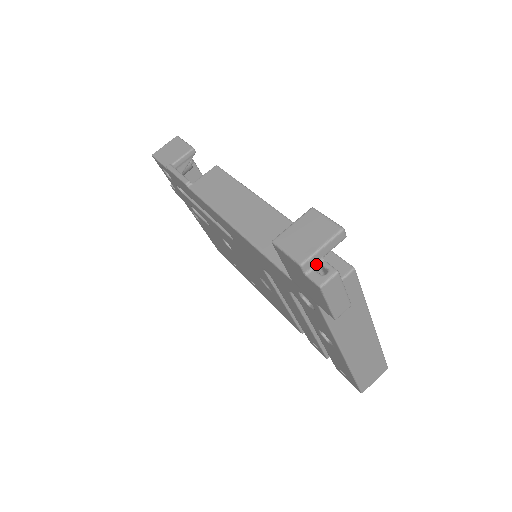
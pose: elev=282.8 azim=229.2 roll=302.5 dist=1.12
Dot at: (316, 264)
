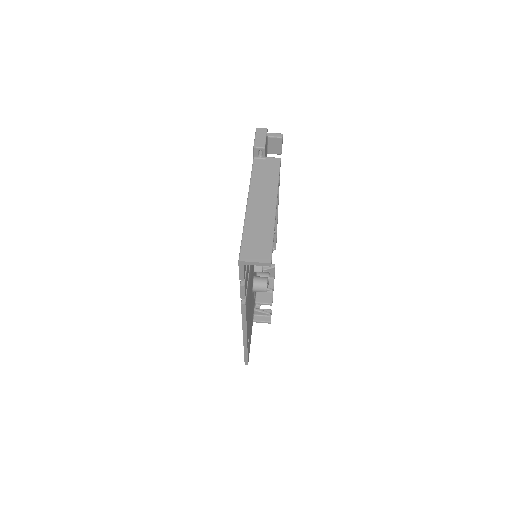
Dot at: occluded
